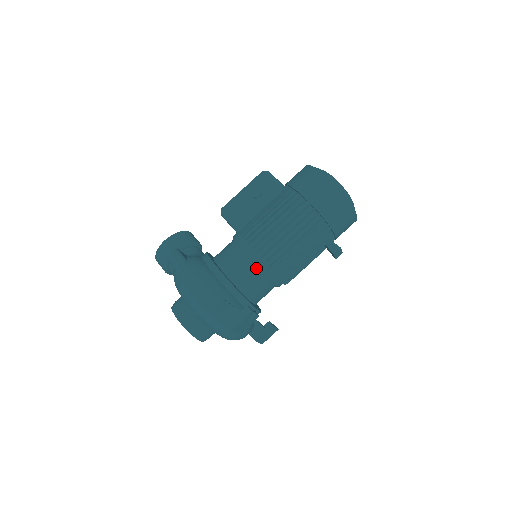
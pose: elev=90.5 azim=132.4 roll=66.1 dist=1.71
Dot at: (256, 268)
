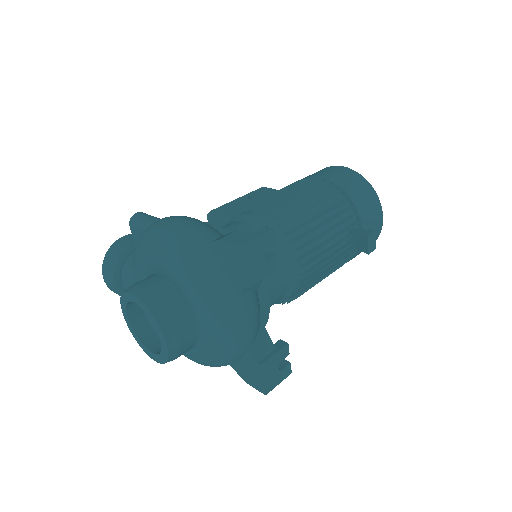
Dot at: occluded
